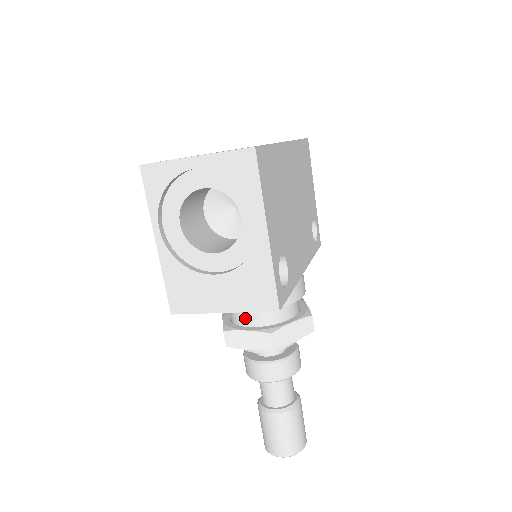
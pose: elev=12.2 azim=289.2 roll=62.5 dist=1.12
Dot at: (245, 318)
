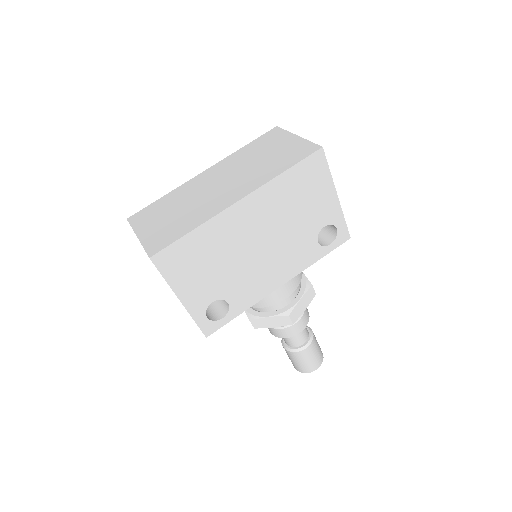
Dot at: occluded
